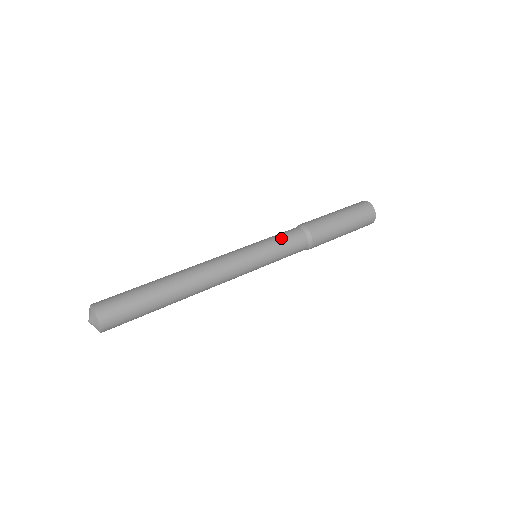
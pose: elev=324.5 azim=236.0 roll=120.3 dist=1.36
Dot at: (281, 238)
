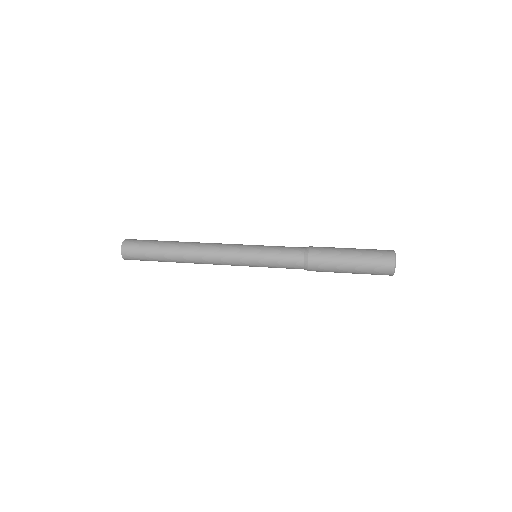
Dot at: (281, 246)
